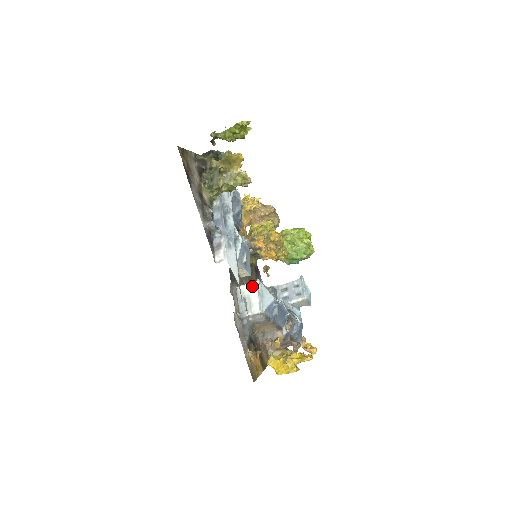
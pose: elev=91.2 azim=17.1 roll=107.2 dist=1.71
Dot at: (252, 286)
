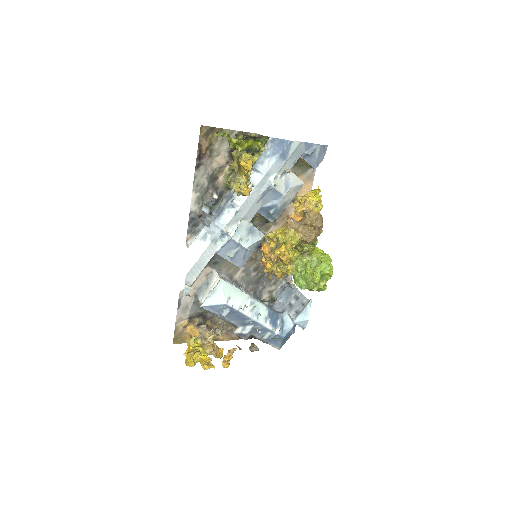
Dot at: (217, 280)
